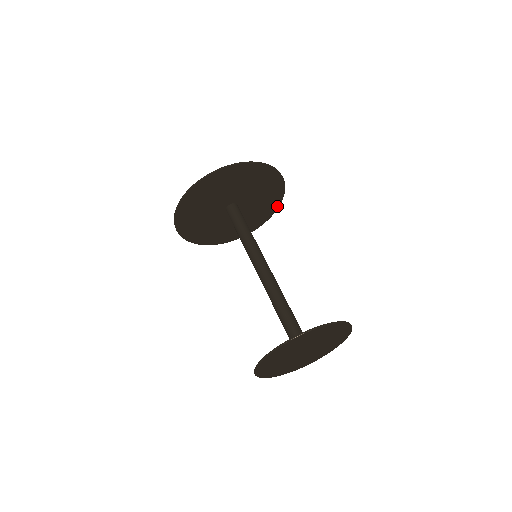
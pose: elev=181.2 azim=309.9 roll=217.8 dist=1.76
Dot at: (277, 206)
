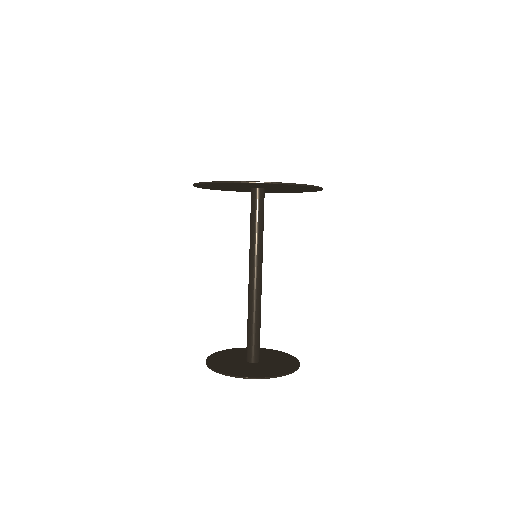
Dot at: (320, 189)
